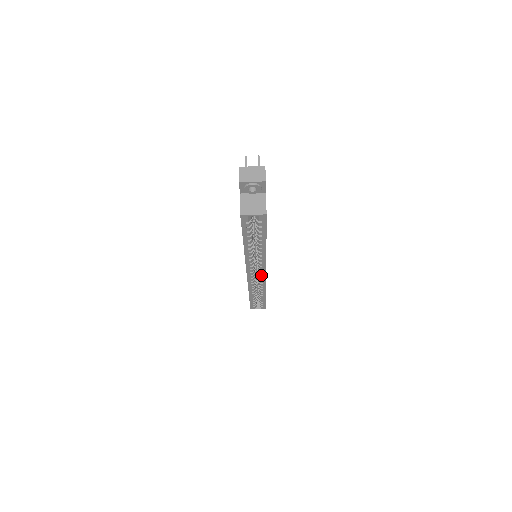
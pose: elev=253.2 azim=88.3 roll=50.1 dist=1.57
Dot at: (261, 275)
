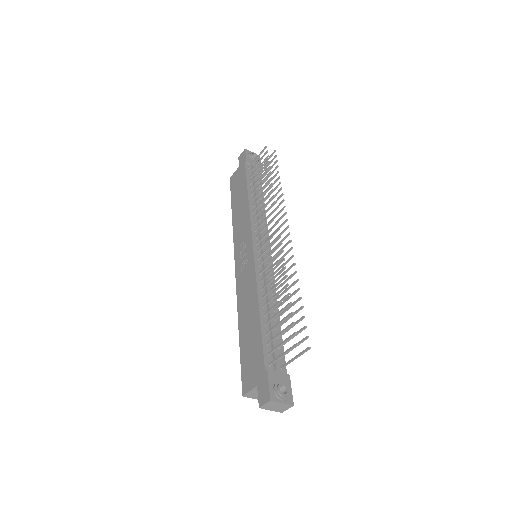
Dot at: occluded
